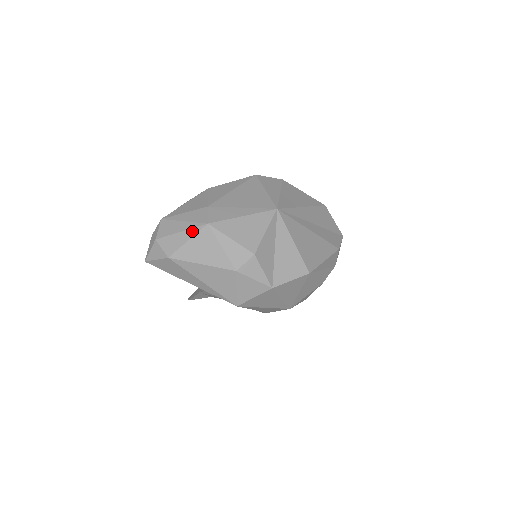
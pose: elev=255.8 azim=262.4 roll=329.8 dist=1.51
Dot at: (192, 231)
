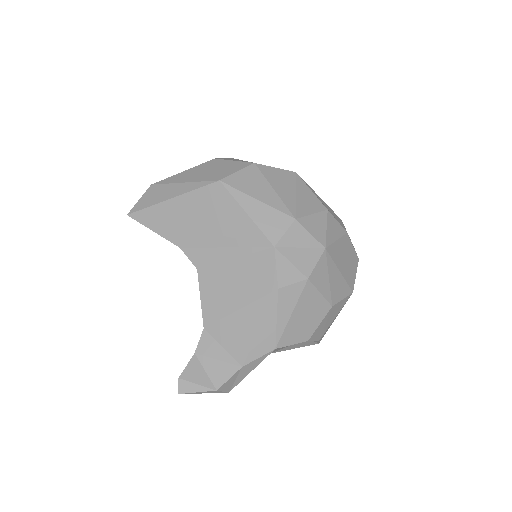
Dot at: occluded
